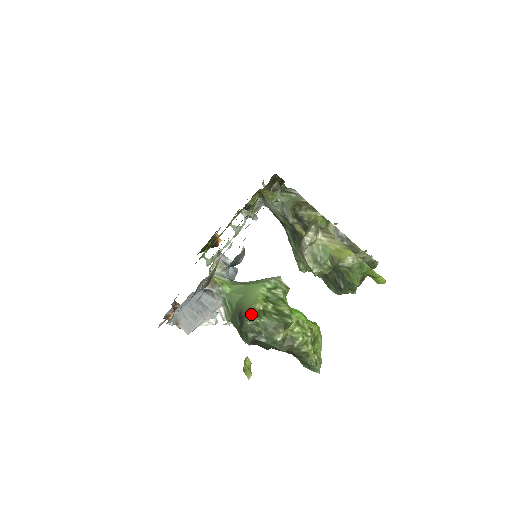
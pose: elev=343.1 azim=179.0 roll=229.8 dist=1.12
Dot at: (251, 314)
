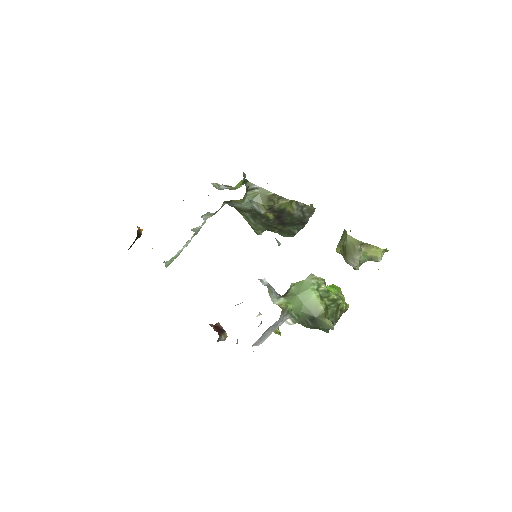
Dot at: (325, 316)
